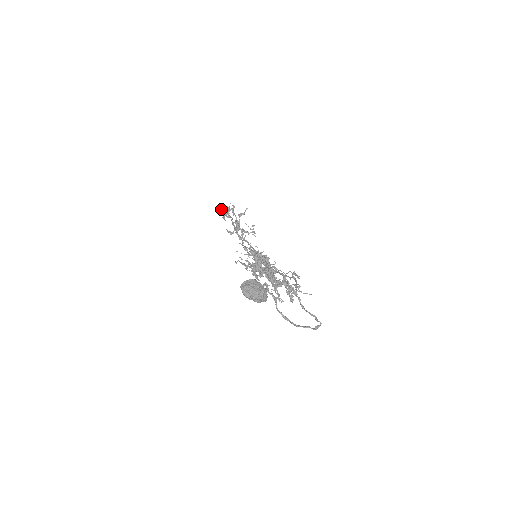
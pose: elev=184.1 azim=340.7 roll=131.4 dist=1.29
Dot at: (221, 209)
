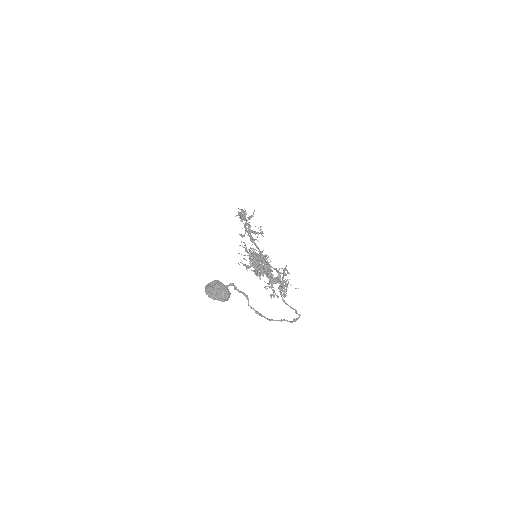
Dot at: (238, 213)
